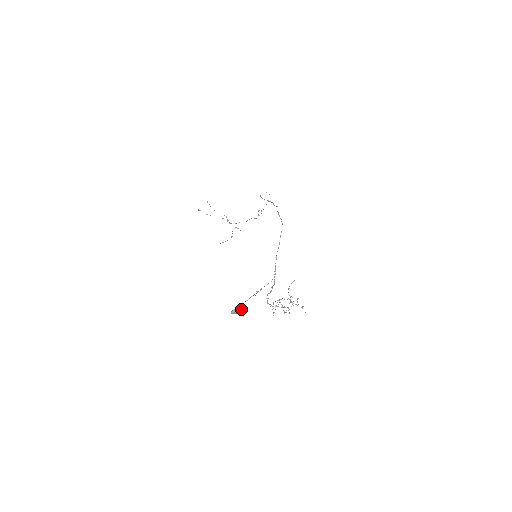
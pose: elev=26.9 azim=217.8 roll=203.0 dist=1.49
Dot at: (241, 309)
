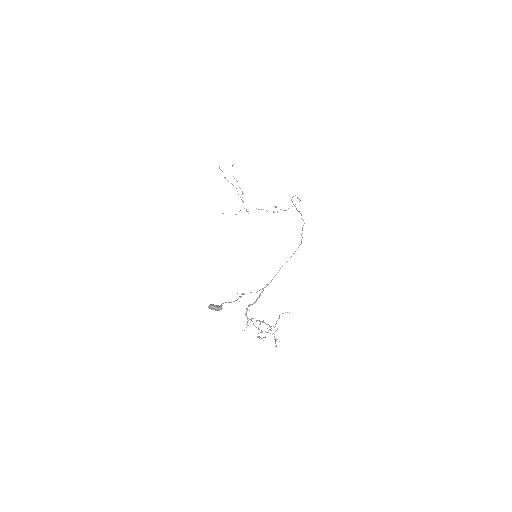
Dot at: (220, 308)
